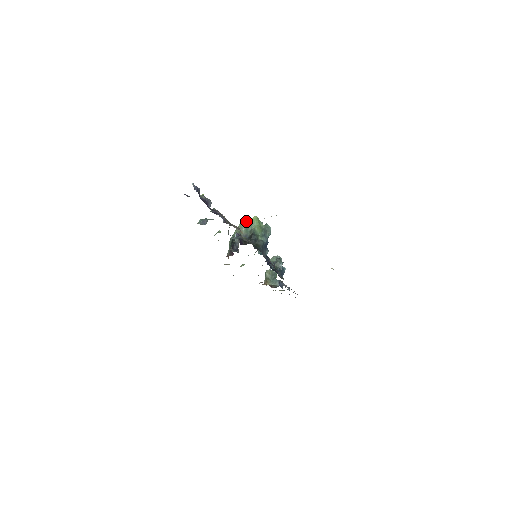
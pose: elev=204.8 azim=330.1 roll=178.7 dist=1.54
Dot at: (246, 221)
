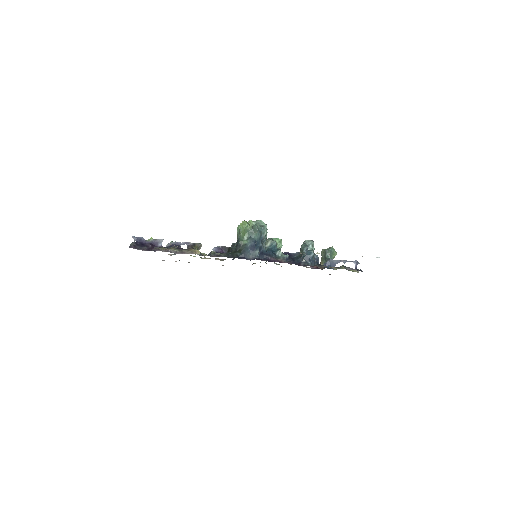
Dot at: occluded
